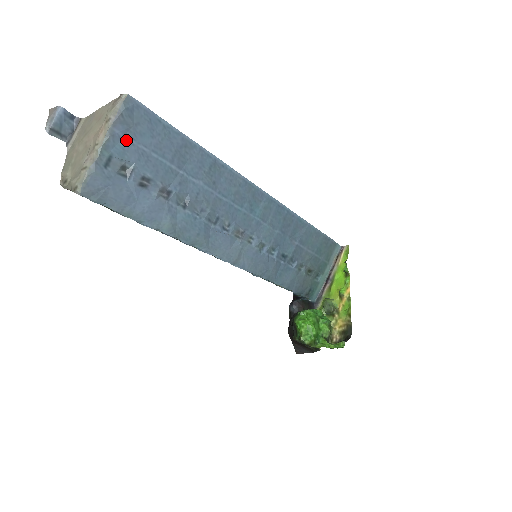
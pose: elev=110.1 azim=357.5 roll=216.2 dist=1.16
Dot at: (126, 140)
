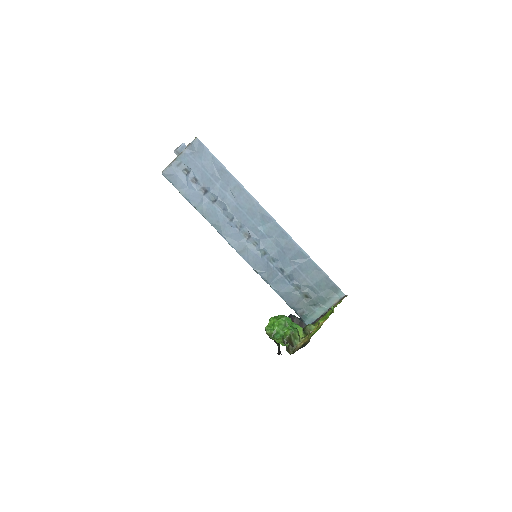
Dot at: (191, 157)
